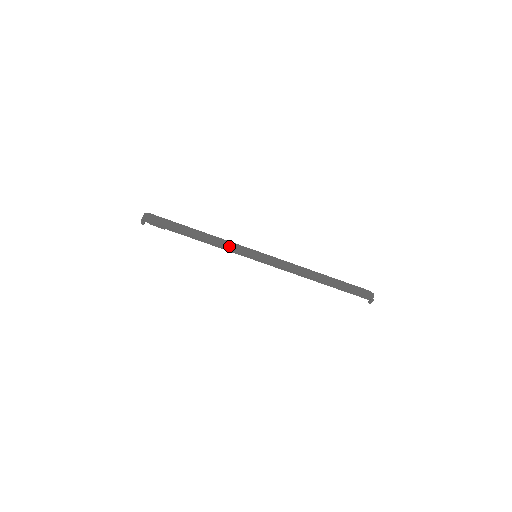
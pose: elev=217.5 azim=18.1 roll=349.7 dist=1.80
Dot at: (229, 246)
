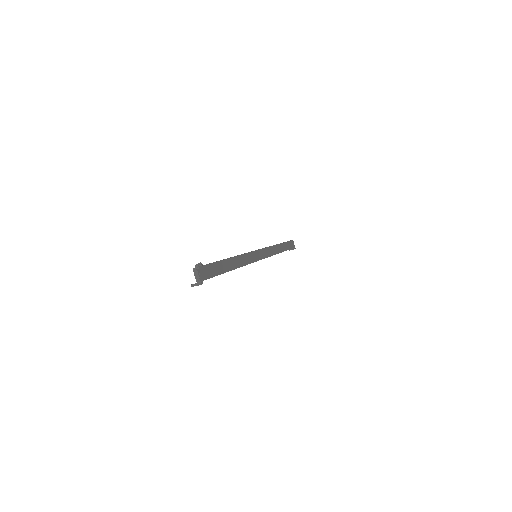
Dot at: (248, 261)
